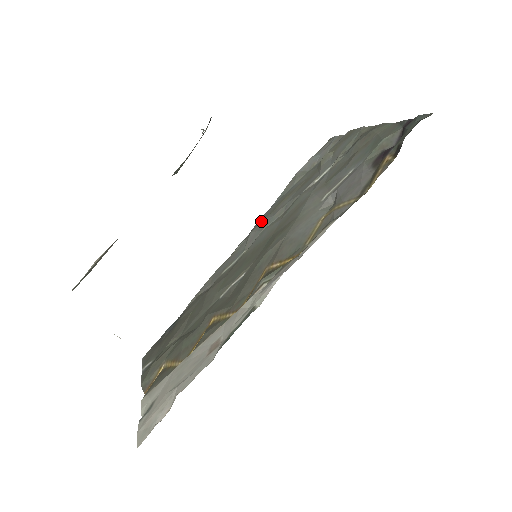
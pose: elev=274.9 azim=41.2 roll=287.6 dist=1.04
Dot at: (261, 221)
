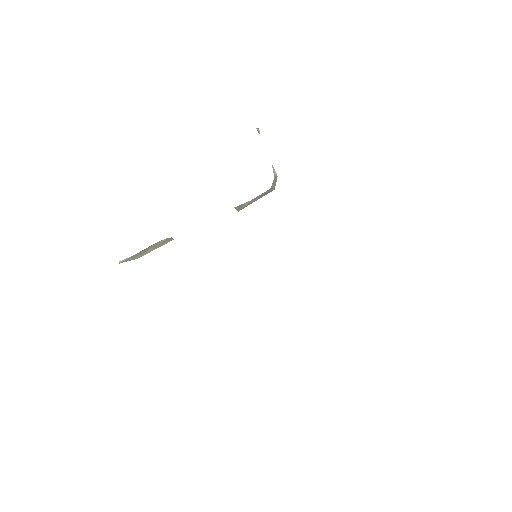
Dot at: occluded
